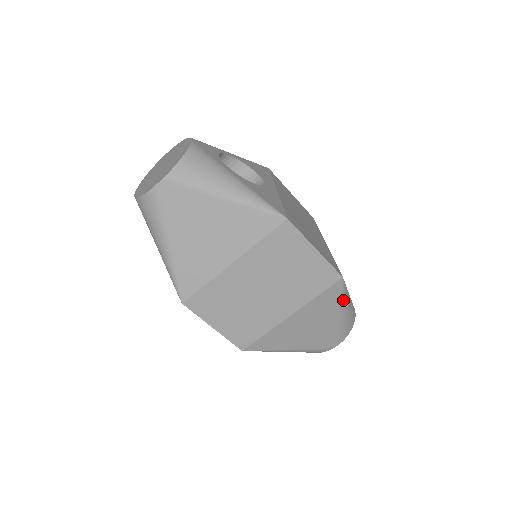
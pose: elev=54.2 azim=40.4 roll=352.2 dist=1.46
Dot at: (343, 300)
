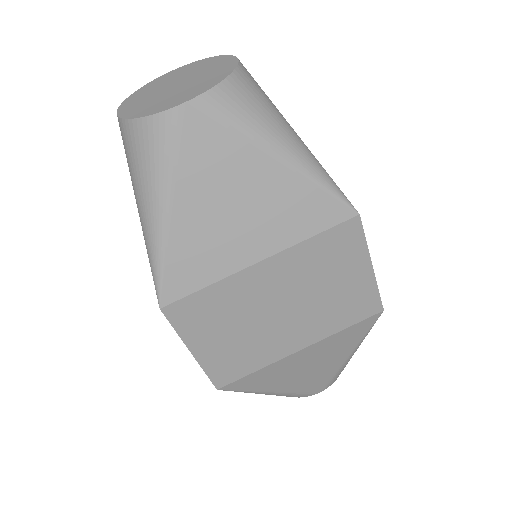
Dot at: (363, 338)
